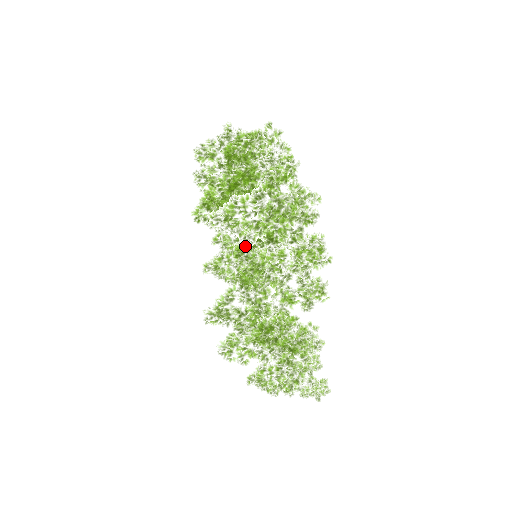
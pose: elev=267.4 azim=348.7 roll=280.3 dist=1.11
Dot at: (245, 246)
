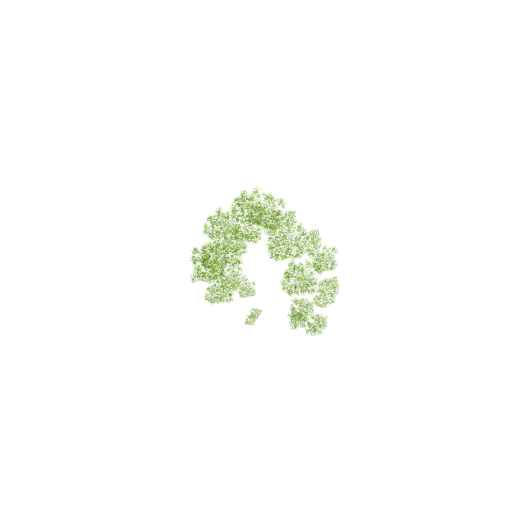
Dot at: occluded
